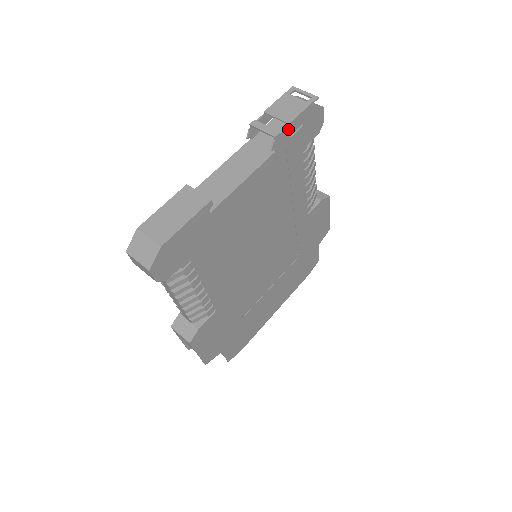
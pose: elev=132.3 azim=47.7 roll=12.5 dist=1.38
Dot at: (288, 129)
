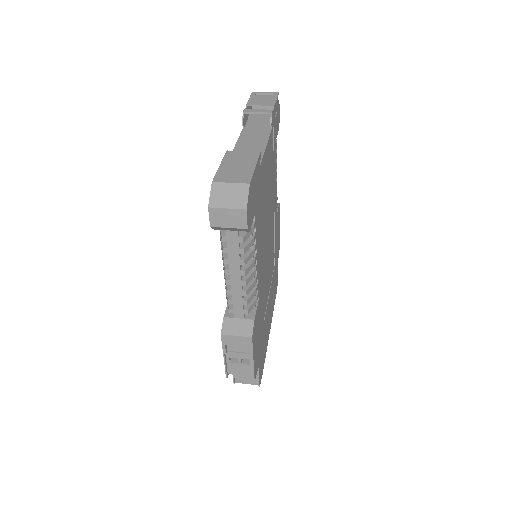
Dot at: (274, 111)
